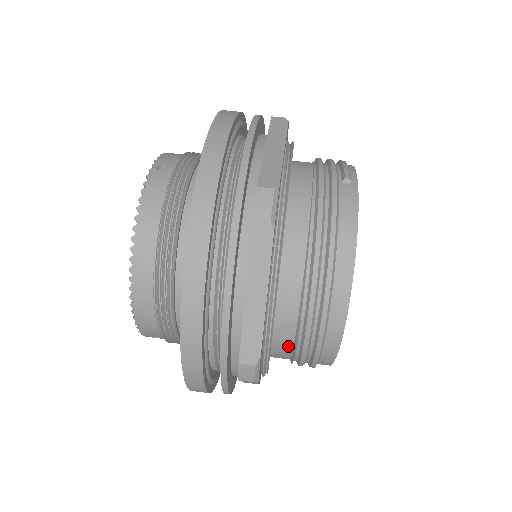
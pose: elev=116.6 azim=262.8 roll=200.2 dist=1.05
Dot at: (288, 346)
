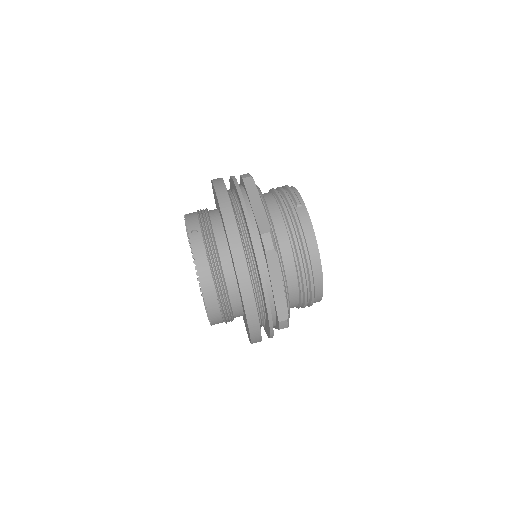
Dot at: (296, 302)
